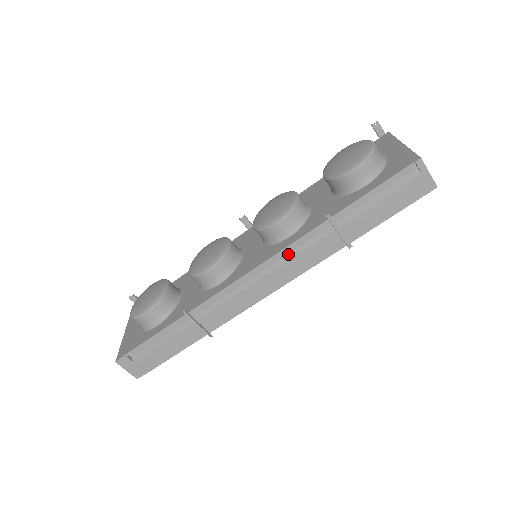
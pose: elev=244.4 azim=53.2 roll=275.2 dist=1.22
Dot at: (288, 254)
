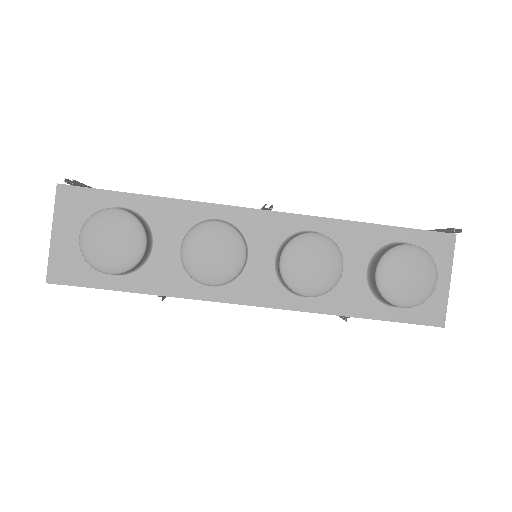
Dot at: occluded
